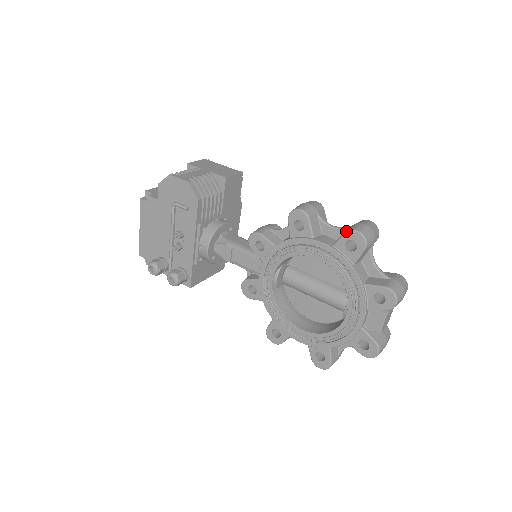
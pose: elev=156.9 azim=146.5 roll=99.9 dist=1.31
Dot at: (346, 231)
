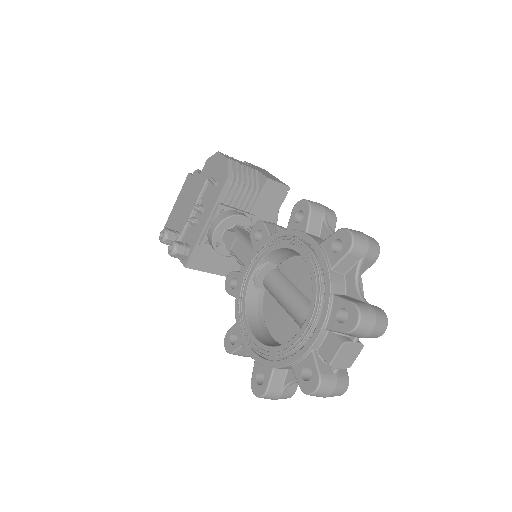
Dot at: (338, 229)
